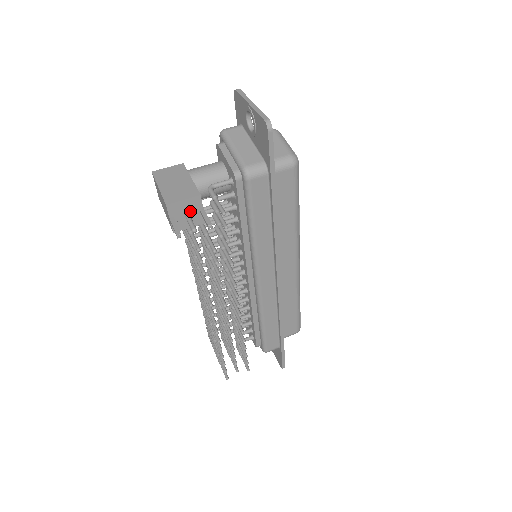
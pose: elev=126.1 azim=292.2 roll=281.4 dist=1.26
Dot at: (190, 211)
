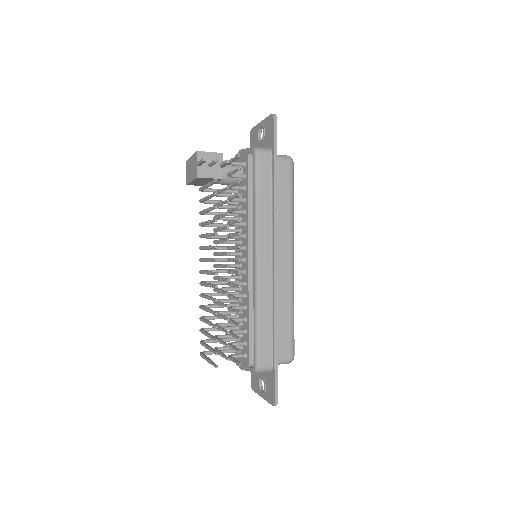
Dot at: occluded
